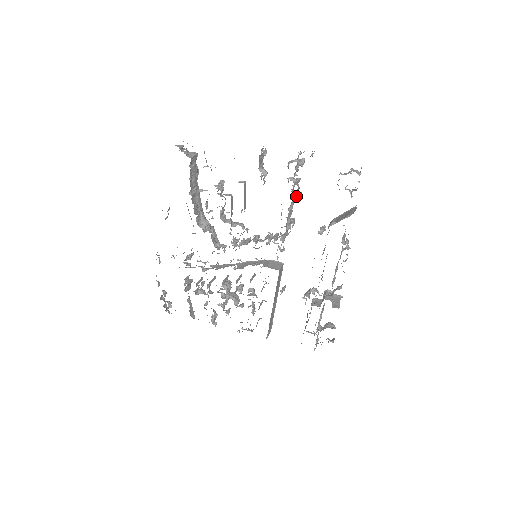
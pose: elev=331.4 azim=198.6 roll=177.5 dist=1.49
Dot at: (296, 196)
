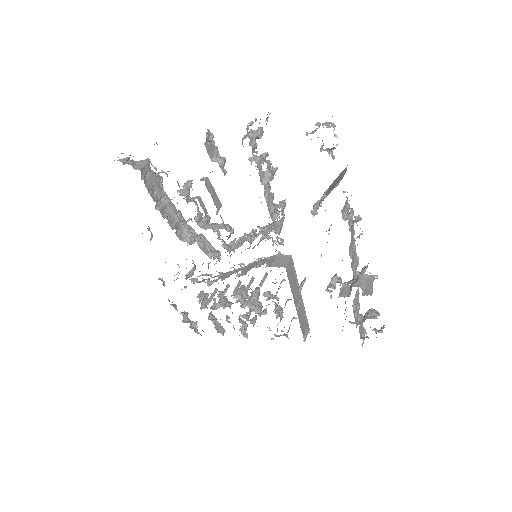
Dot at: (268, 177)
